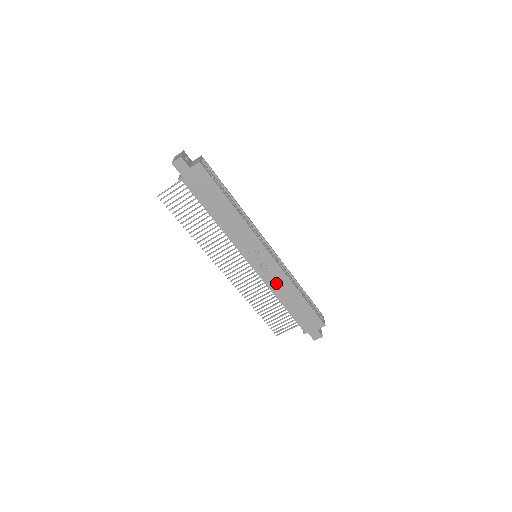
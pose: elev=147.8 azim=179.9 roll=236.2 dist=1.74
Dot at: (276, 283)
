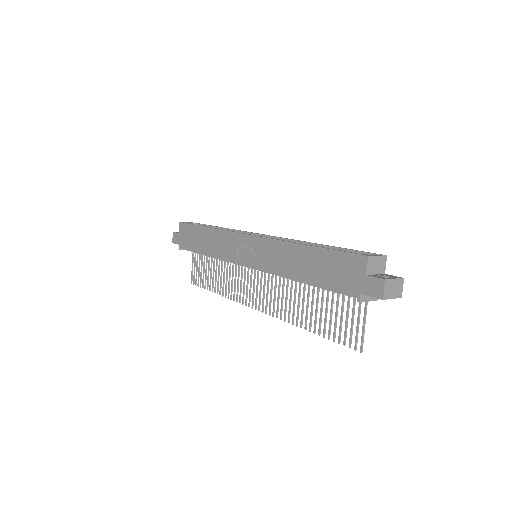
Dot at: (275, 260)
